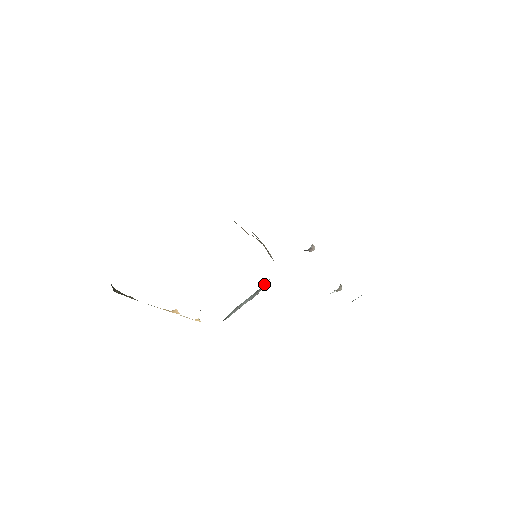
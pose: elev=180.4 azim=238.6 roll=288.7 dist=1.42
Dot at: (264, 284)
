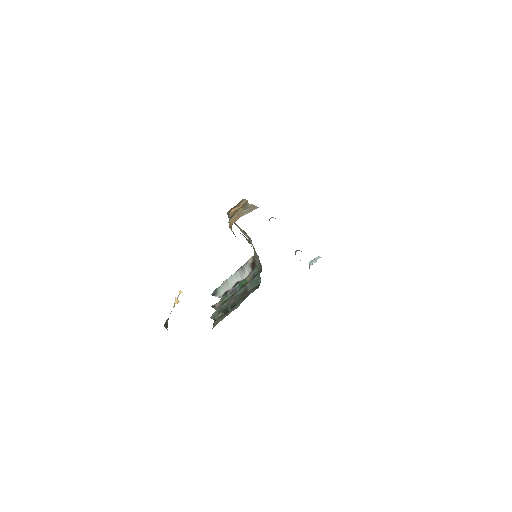
Dot at: (248, 264)
